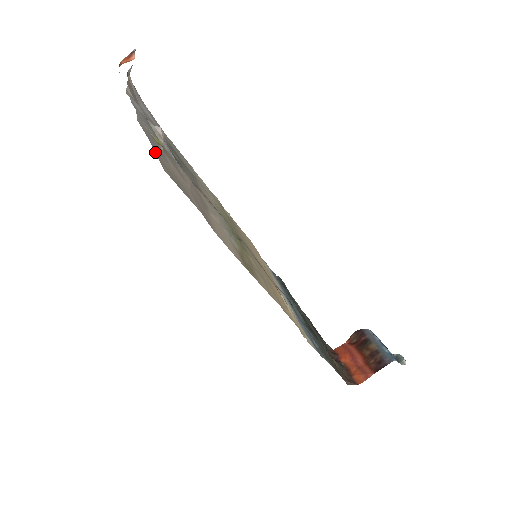
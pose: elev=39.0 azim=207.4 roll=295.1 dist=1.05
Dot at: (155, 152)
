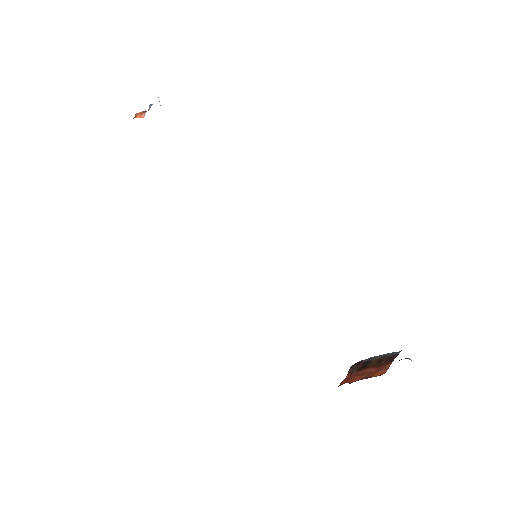
Dot at: occluded
